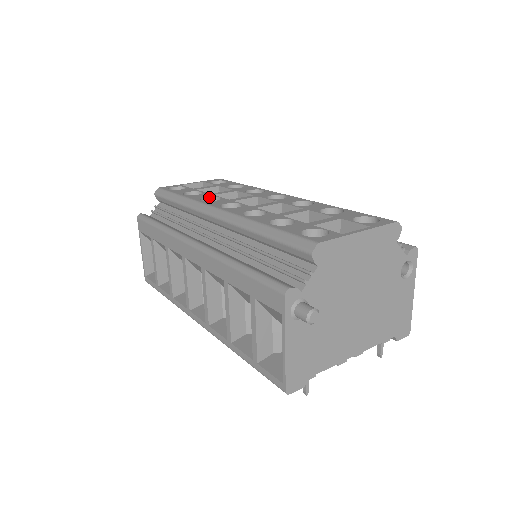
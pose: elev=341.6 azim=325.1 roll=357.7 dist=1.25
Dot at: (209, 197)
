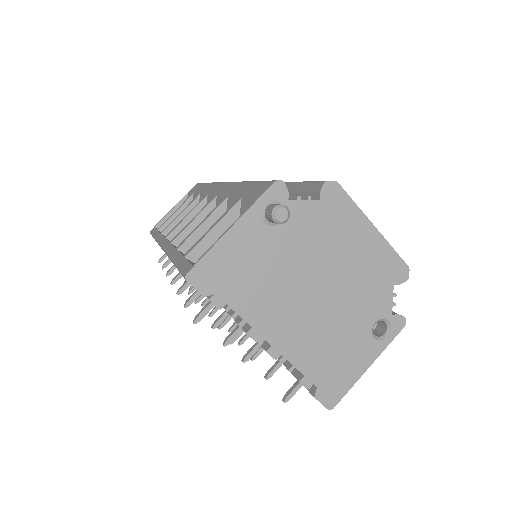
Dot at: occluded
